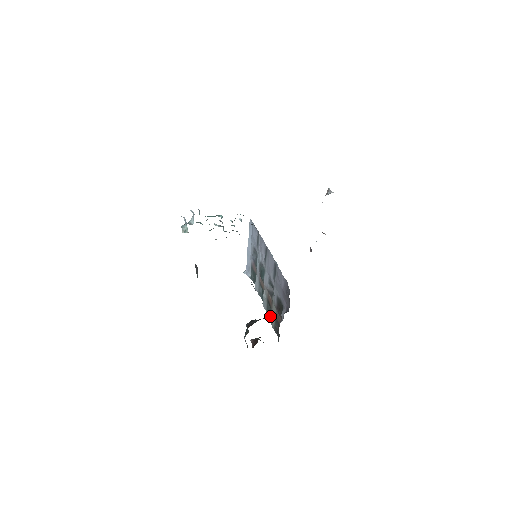
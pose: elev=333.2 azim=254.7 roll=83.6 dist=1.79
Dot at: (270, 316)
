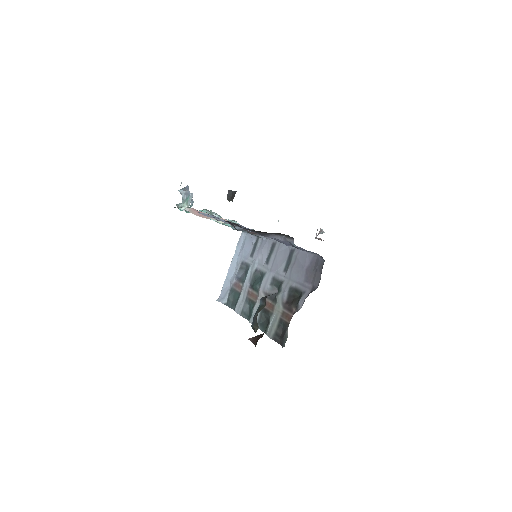
Dot at: (265, 327)
